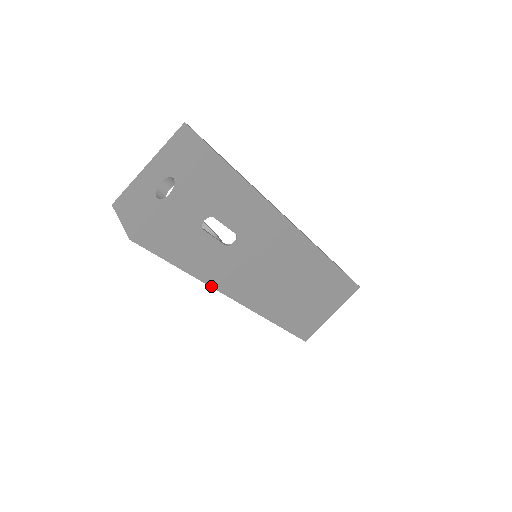
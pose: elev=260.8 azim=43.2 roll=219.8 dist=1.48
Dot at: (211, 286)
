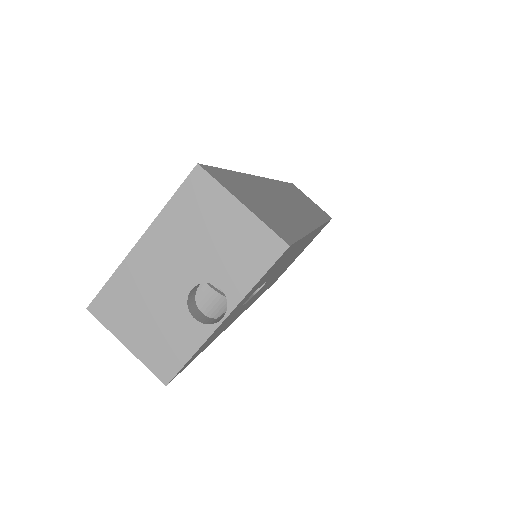
Dot at: (226, 328)
